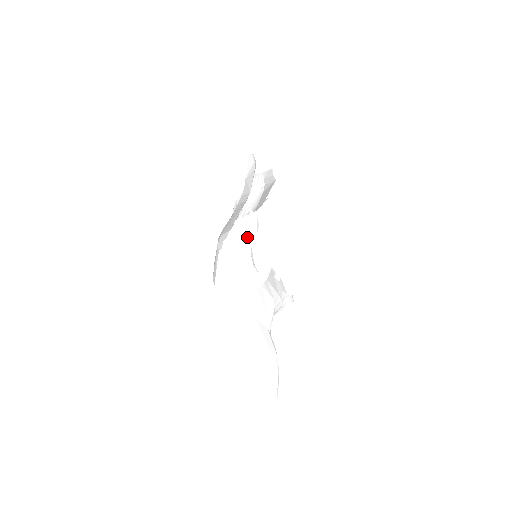
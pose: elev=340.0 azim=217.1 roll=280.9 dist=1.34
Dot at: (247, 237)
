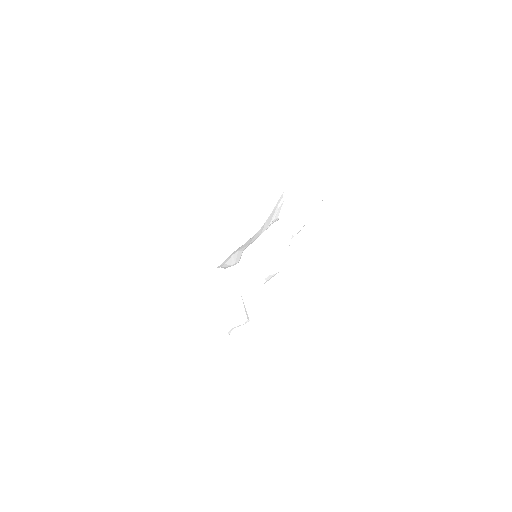
Dot at: (235, 327)
